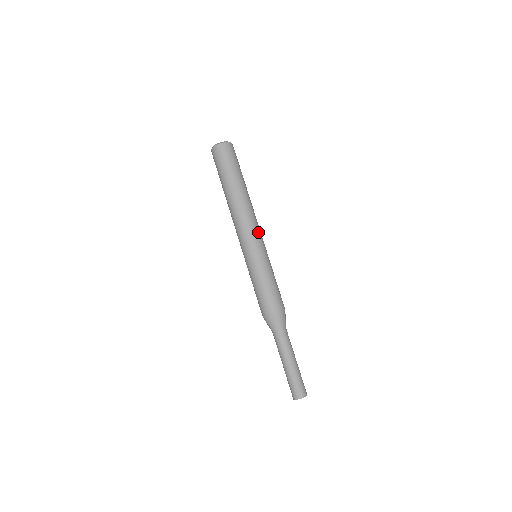
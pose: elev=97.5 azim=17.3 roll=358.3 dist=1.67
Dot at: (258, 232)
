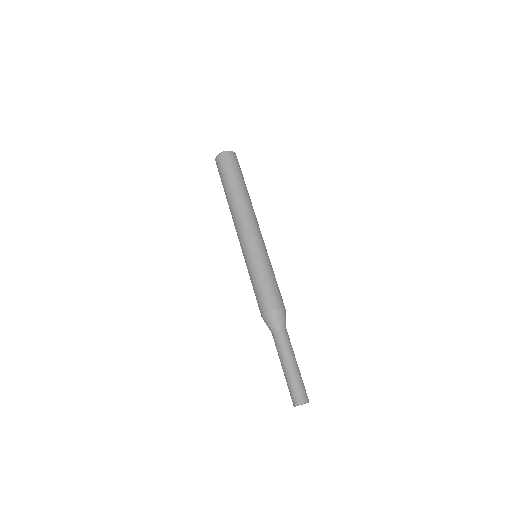
Dot at: occluded
